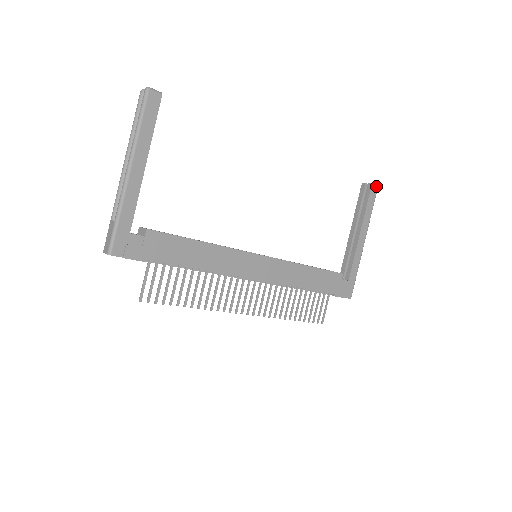
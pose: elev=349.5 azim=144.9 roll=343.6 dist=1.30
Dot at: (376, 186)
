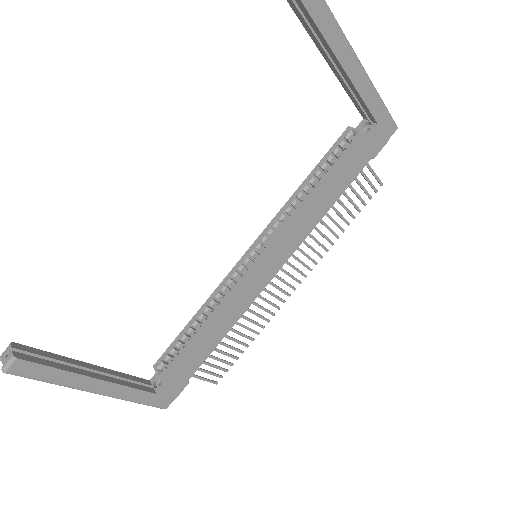
Dot at: out of frame
